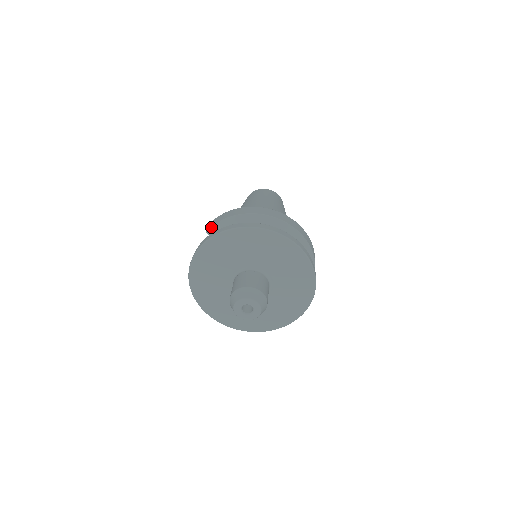
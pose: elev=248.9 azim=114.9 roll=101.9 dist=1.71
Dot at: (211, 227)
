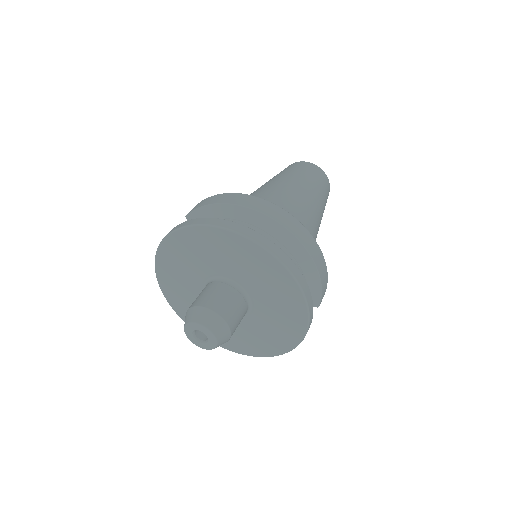
Dot at: (191, 212)
